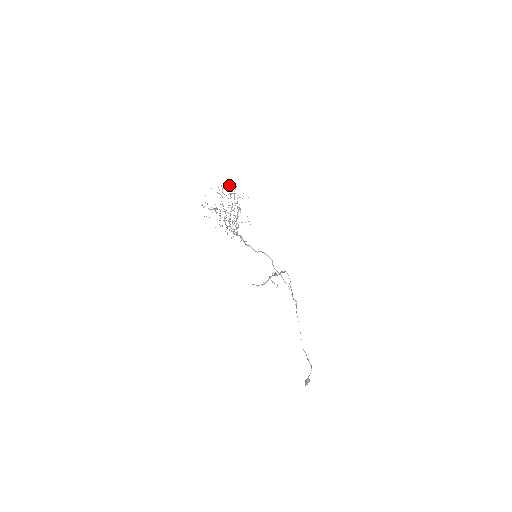
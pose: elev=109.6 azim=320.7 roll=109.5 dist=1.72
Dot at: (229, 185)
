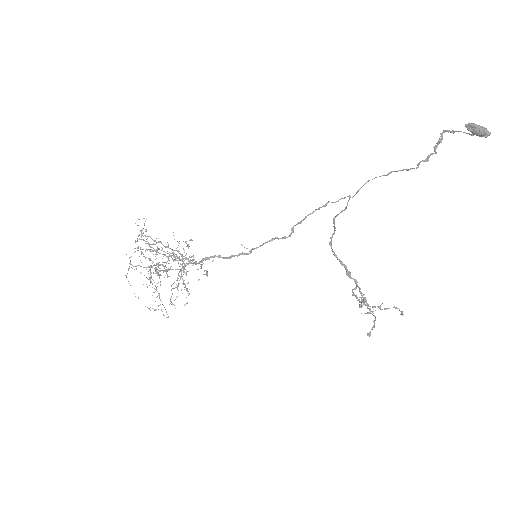
Dot at: occluded
